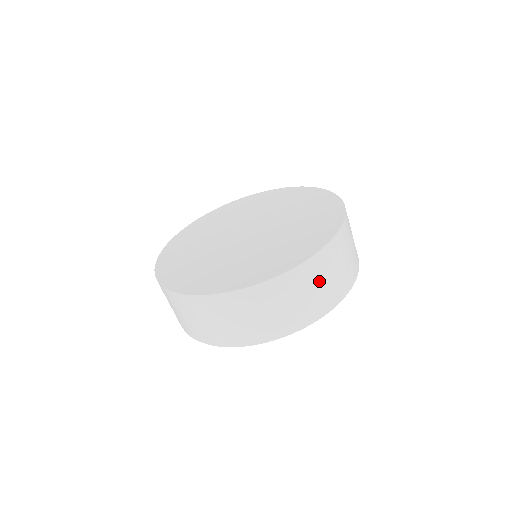
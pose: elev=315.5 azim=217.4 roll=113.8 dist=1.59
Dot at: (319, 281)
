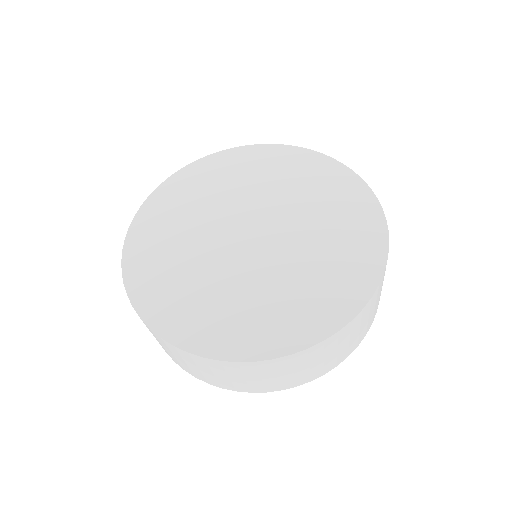
Dot at: (383, 280)
